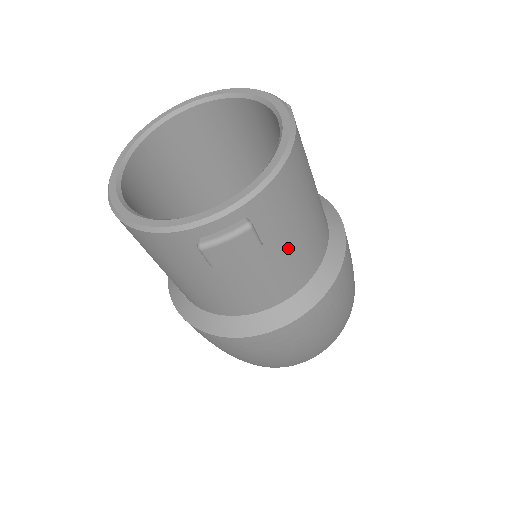
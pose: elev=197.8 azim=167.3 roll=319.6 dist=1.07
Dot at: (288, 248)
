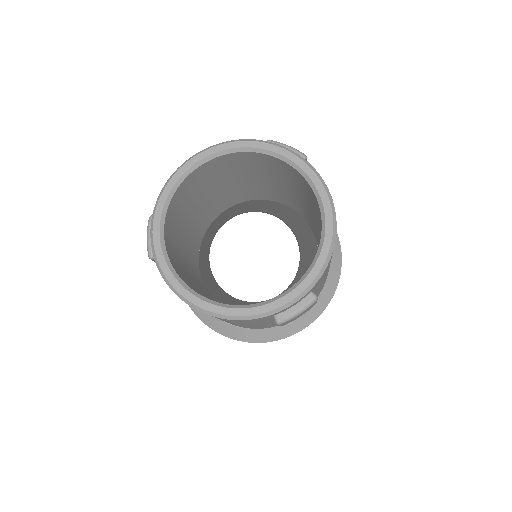
Dot at: (322, 283)
